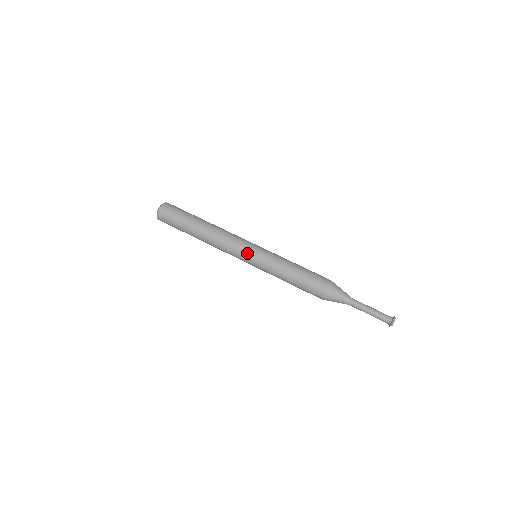
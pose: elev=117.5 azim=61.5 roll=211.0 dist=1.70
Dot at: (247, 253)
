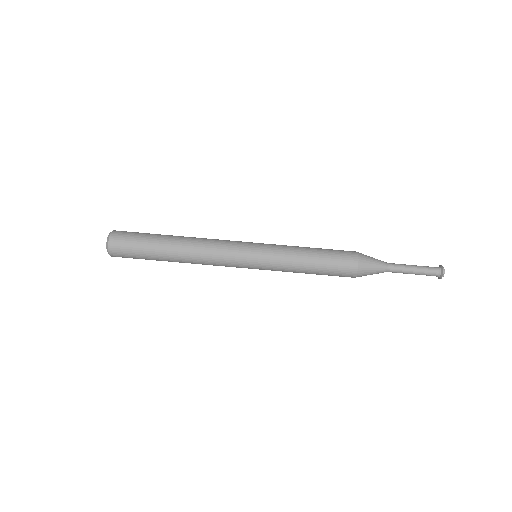
Dot at: (247, 249)
